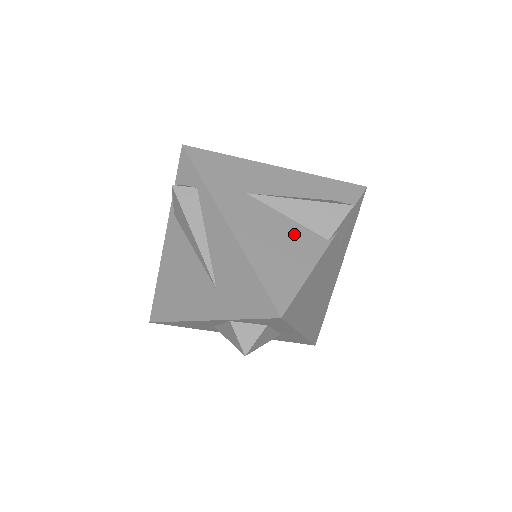
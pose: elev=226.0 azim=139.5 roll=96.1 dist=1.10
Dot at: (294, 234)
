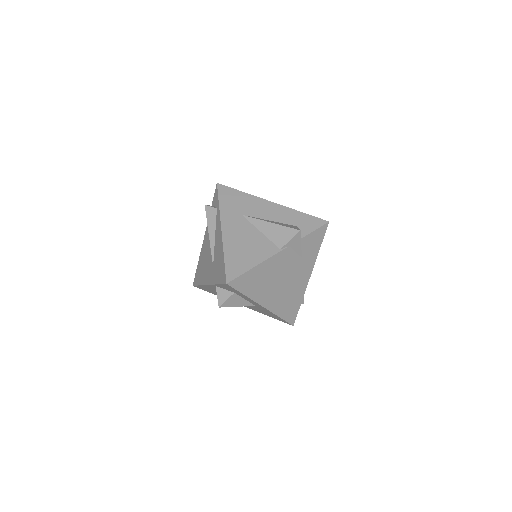
Dot at: (259, 242)
